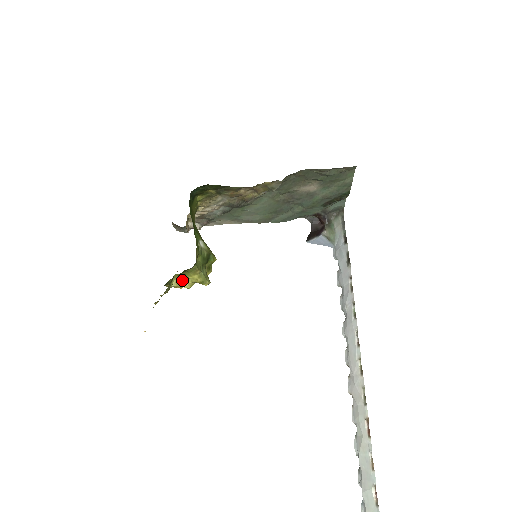
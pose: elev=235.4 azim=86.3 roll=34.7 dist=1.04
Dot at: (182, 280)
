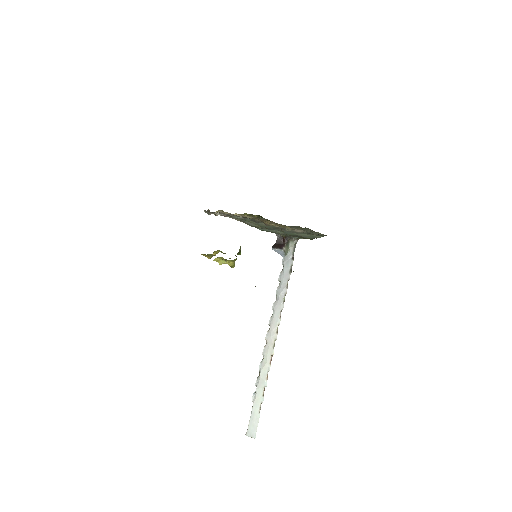
Dot at: (220, 260)
